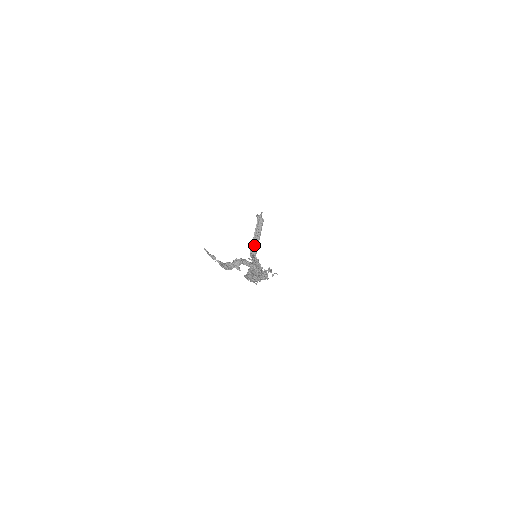
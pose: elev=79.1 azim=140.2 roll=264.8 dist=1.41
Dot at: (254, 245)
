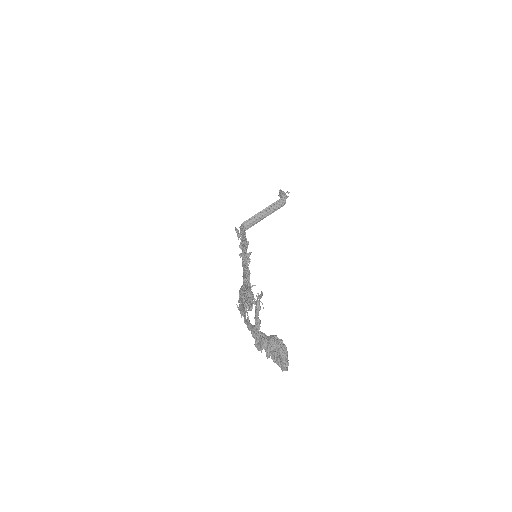
Dot at: (253, 219)
